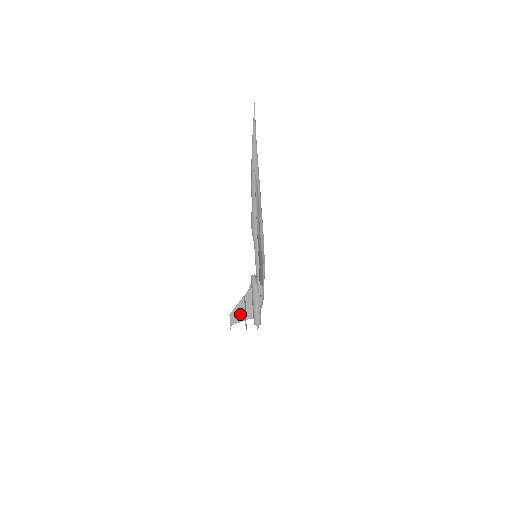
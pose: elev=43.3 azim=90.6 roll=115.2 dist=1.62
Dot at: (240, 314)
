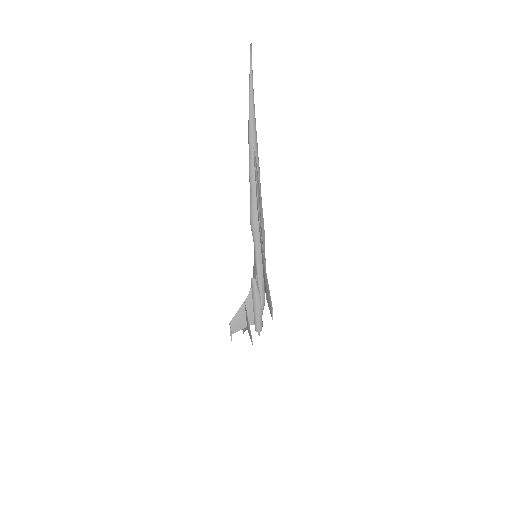
Dot at: (241, 322)
